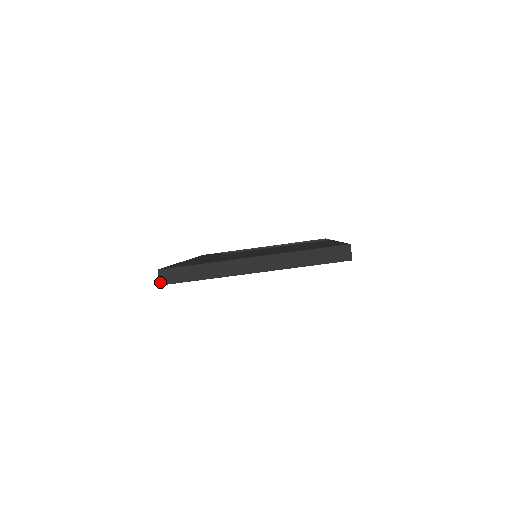
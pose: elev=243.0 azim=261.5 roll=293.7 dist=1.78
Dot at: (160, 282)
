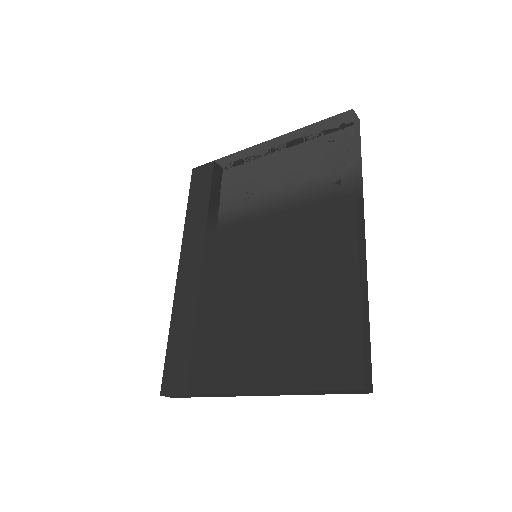
Dot at: (170, 397)
